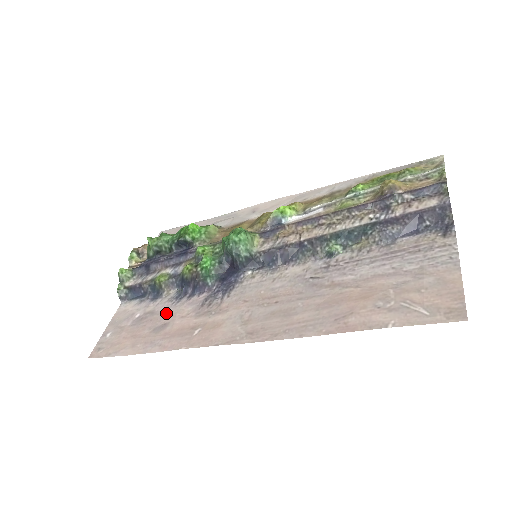
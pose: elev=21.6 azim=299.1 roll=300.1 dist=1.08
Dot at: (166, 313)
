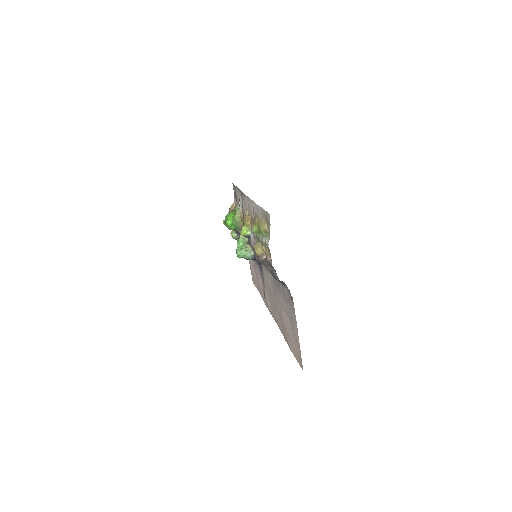
Dot at: (256, 270)
